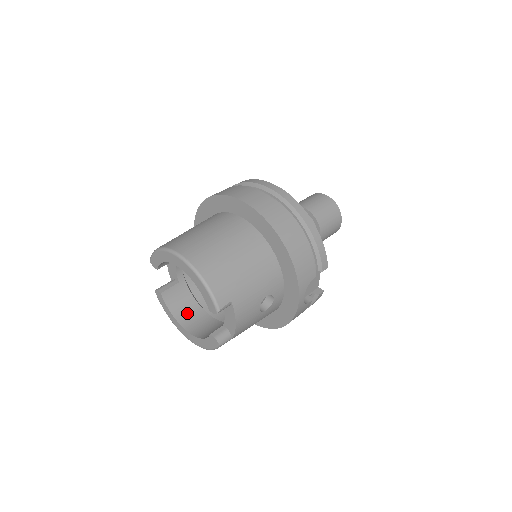
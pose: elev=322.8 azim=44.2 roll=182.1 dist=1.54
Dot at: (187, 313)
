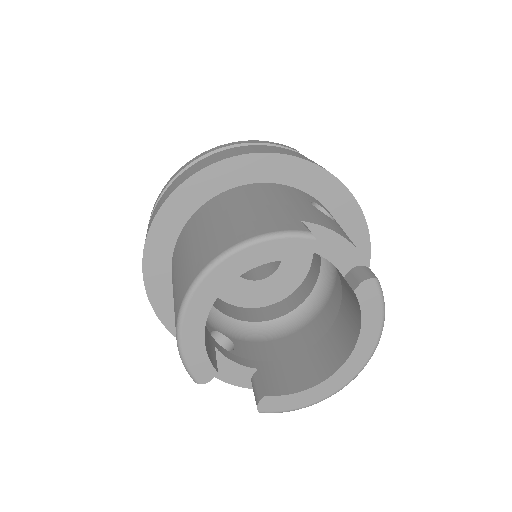
Dot at: (313, 367)
